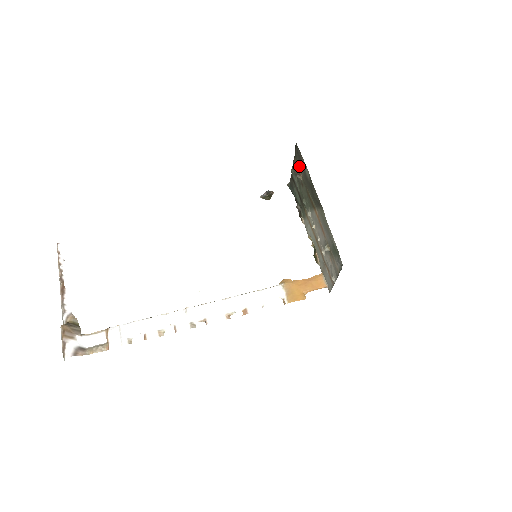
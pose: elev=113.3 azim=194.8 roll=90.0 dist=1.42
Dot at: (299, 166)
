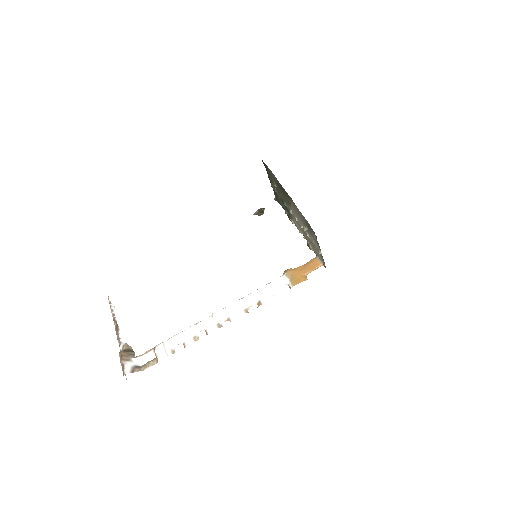
Dot at: (271, 177)
